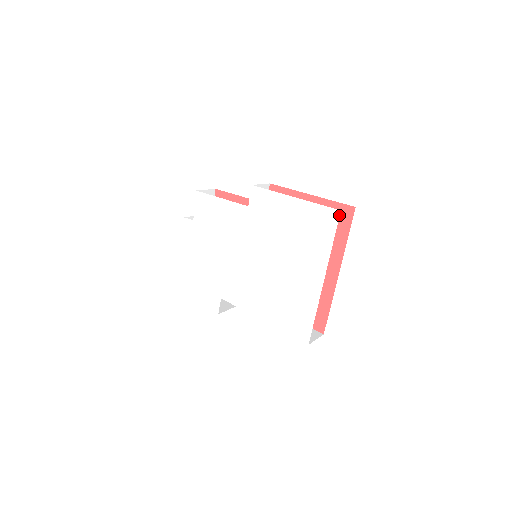
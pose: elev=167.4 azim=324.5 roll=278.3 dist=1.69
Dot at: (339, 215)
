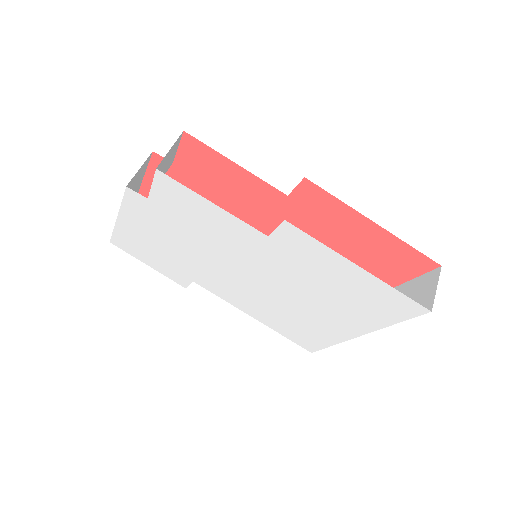
Dot at: (425, 313)
